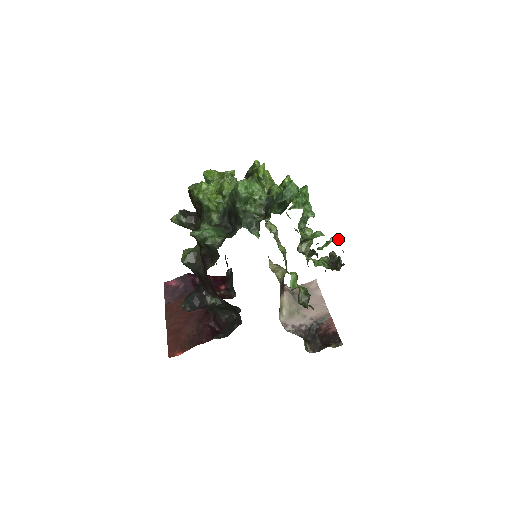
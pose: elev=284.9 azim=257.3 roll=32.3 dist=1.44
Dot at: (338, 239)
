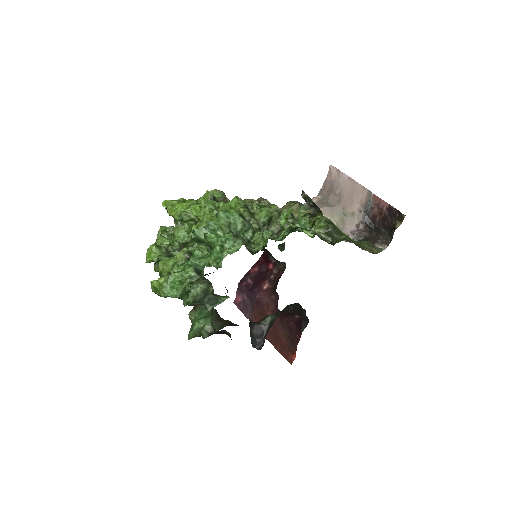
Dot at: (286, 215)
